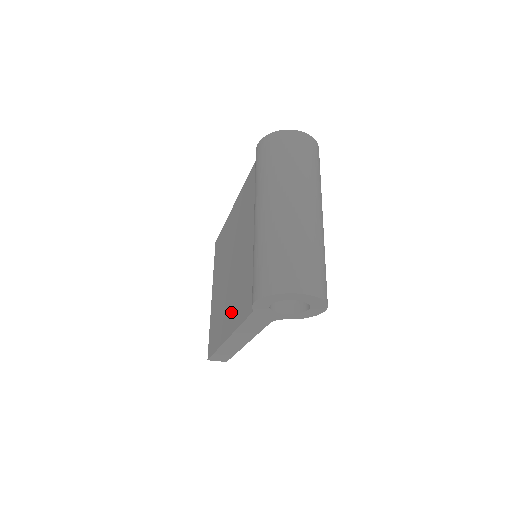
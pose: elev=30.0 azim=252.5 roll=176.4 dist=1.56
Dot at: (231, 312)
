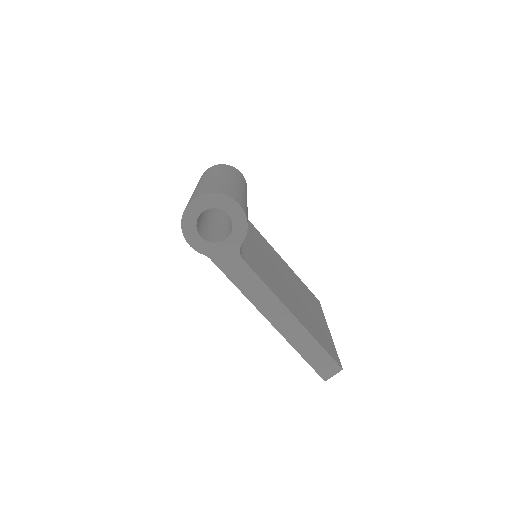
Dot at: occluded
